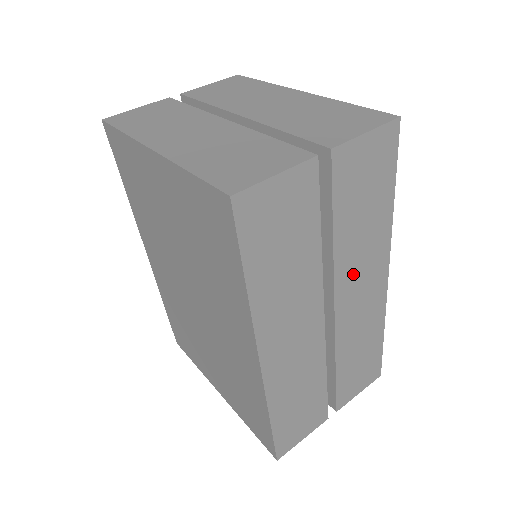
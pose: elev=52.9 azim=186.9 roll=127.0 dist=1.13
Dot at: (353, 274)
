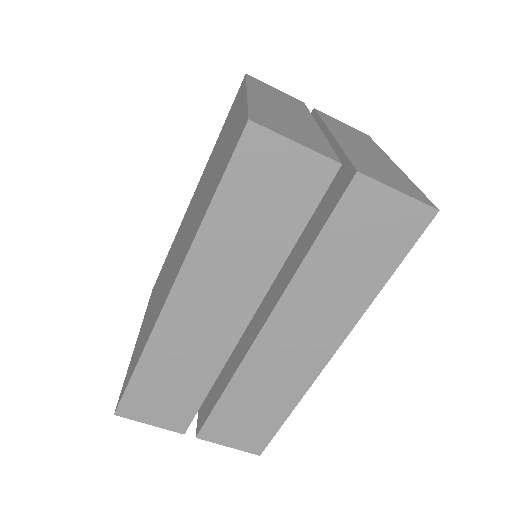
Dot at: (302, 312)
